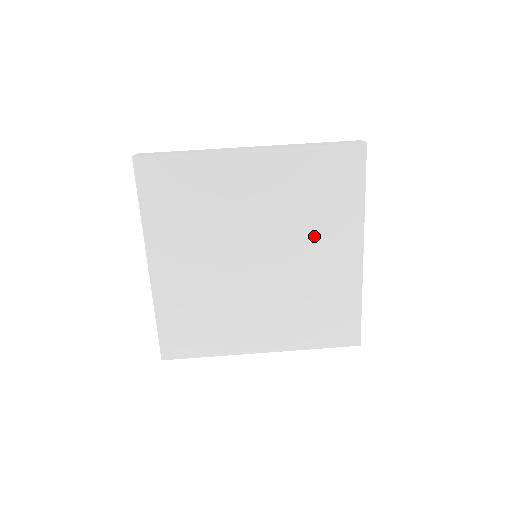
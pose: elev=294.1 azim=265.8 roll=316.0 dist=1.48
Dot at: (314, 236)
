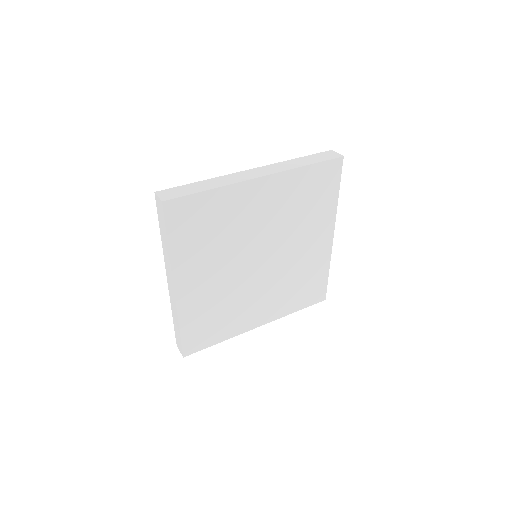
Dot at: (302, 233)
